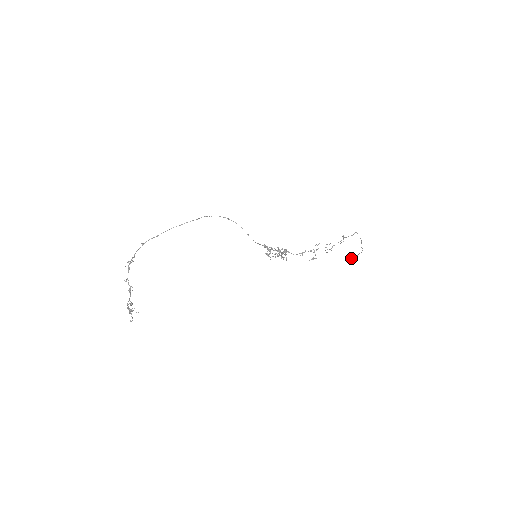
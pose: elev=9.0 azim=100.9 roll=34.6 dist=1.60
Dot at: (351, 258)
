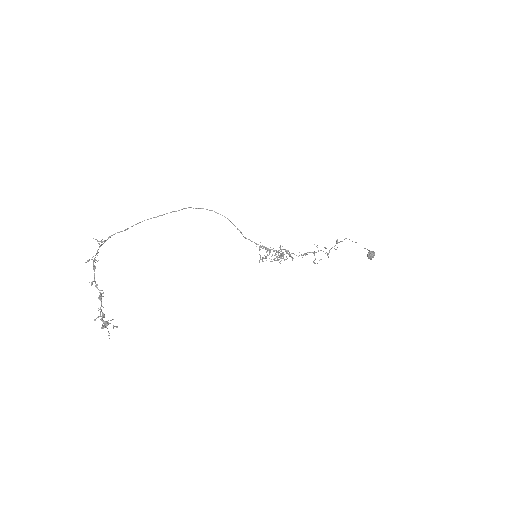
Dot at: (371, 251)
